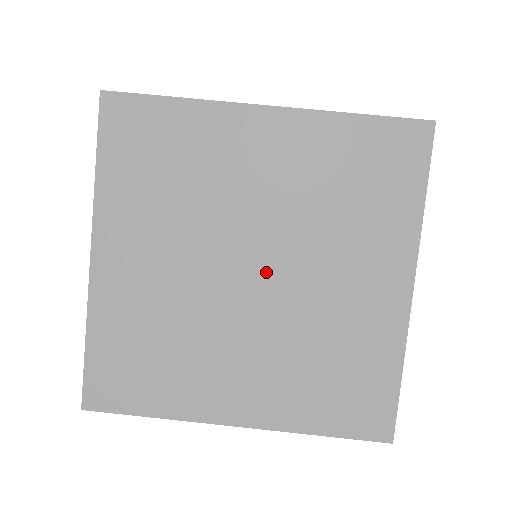
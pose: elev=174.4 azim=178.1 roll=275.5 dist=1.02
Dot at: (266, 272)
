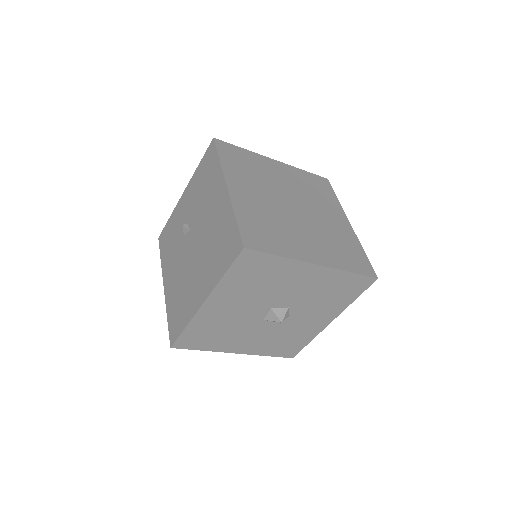
Dot at: (300, 208)
